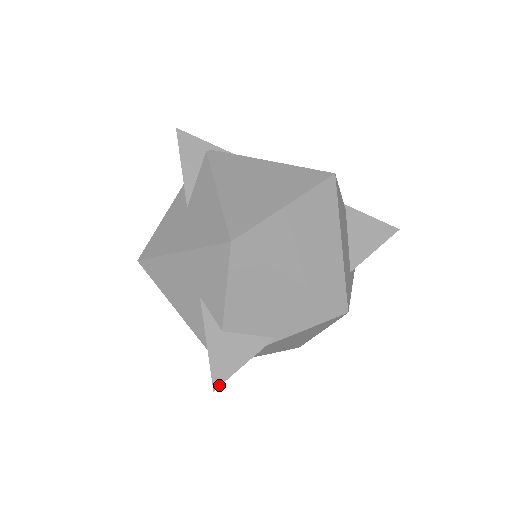
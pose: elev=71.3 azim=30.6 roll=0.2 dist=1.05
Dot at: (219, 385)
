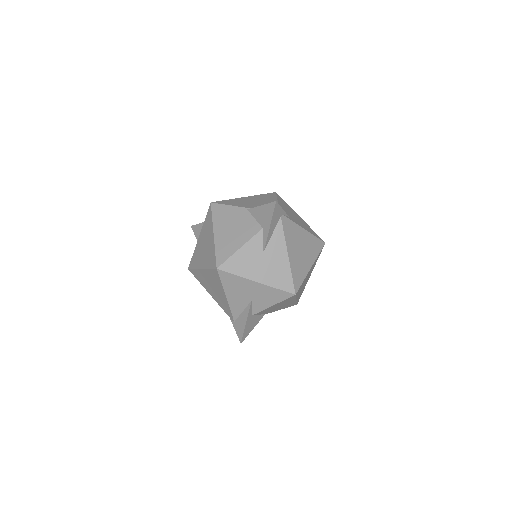
Dot at: (243, 340)
